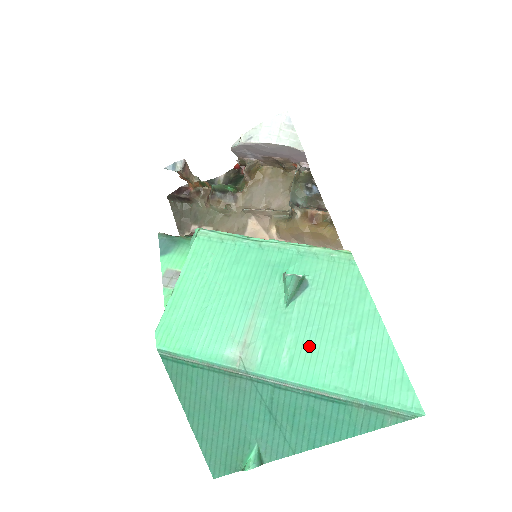
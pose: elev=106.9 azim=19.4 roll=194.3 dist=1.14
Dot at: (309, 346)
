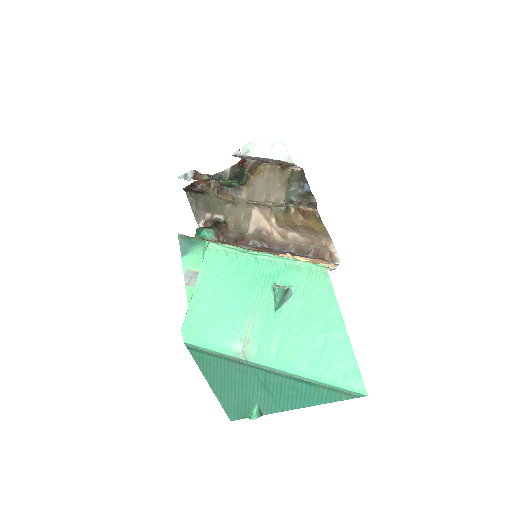
Dot at: (291, 343)
